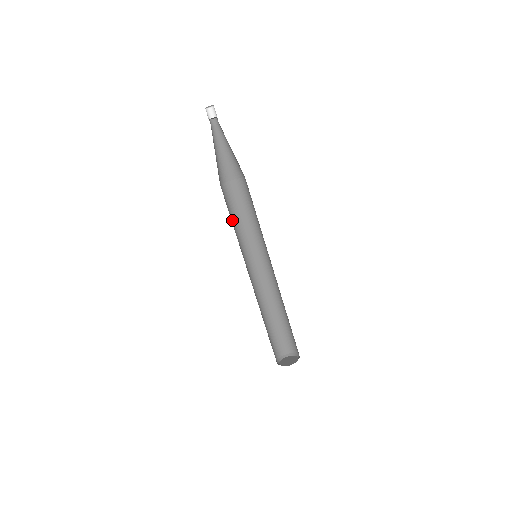
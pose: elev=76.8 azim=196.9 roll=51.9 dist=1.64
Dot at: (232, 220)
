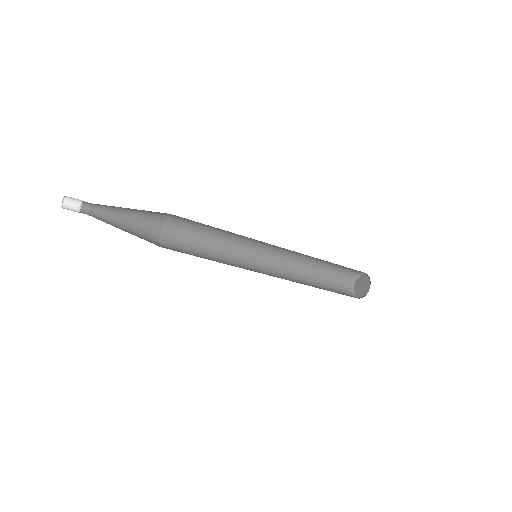
Dot at: (204, 244)
